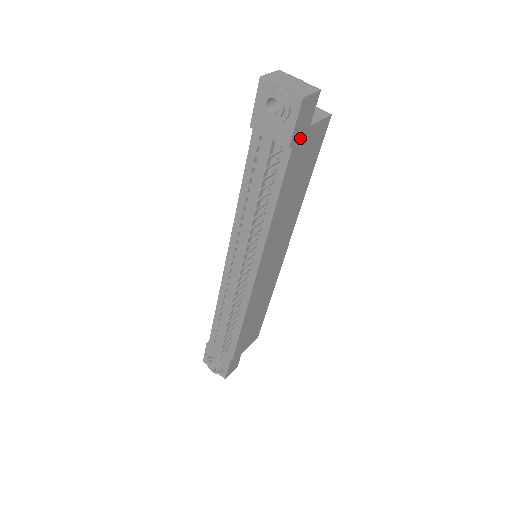
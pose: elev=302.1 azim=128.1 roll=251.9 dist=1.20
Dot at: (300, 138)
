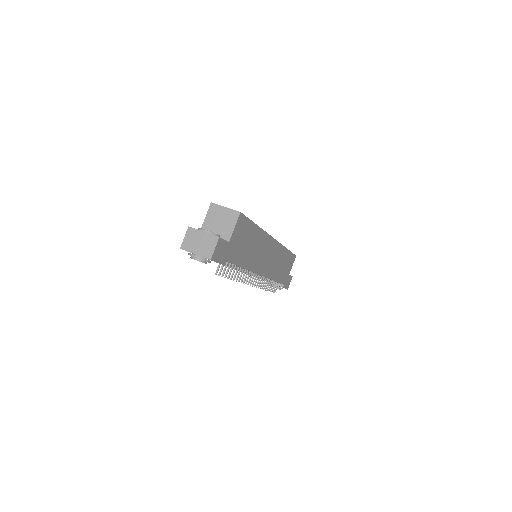
Dot at: (227, 252)
